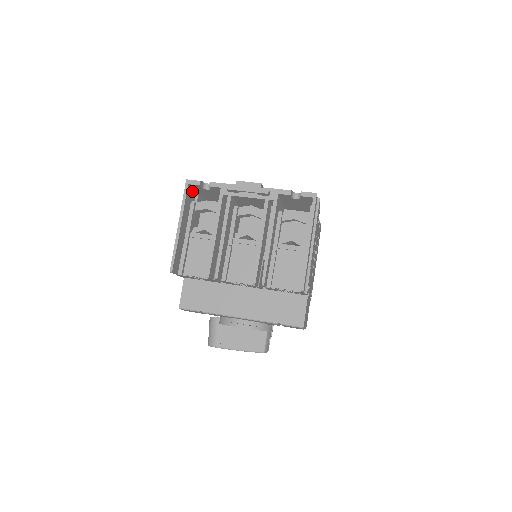
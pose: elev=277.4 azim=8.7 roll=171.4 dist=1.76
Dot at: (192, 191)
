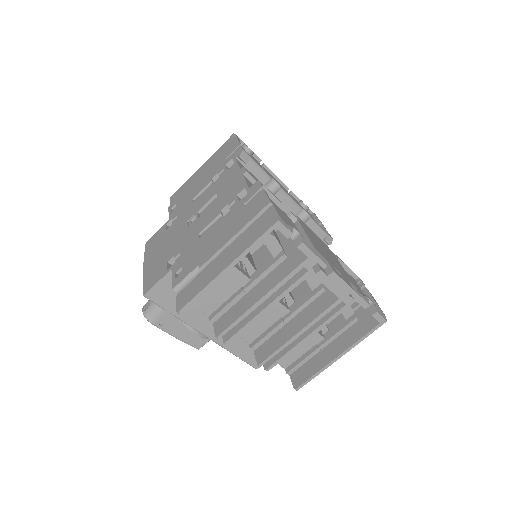
Dot at: occluded
